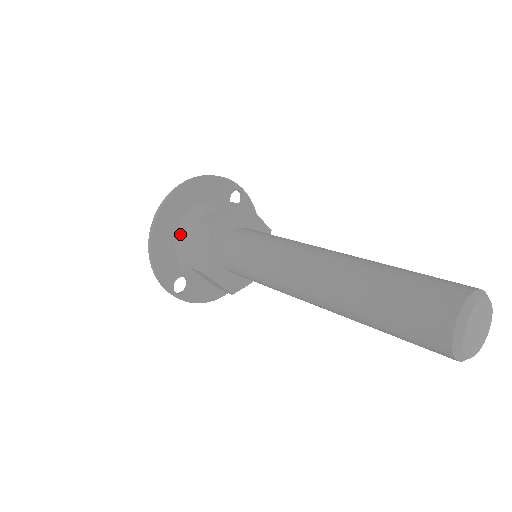
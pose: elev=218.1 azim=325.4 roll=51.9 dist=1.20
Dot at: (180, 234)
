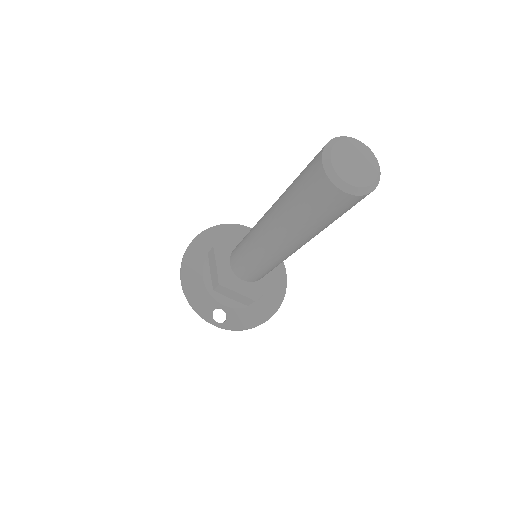
Dot at: (205, 272)
